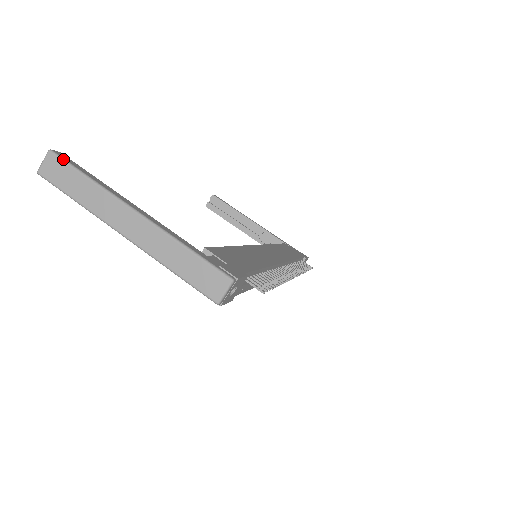
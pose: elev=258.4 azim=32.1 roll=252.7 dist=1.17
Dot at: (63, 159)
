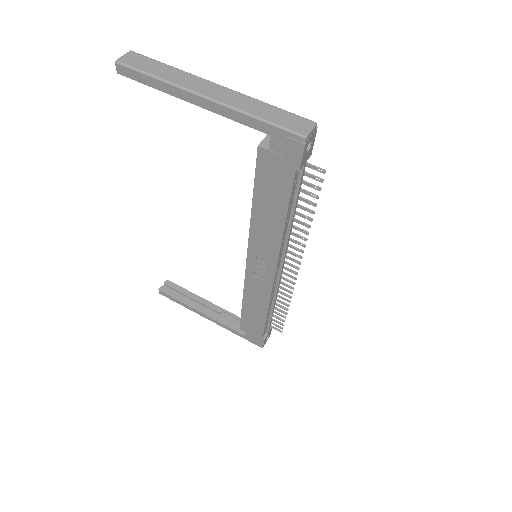
Dot at: (145, 56)
